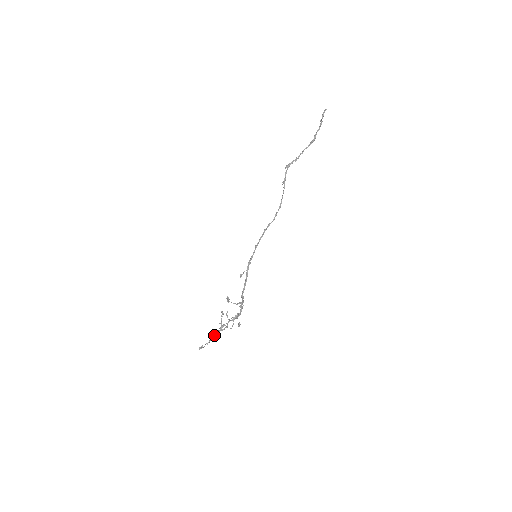
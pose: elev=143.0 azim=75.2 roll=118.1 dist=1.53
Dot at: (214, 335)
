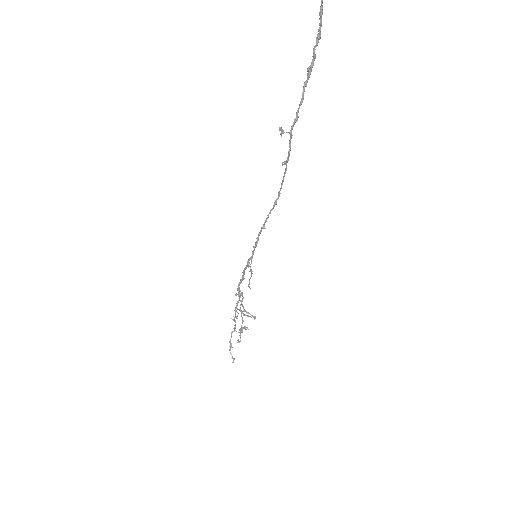
Dot at: occluded
